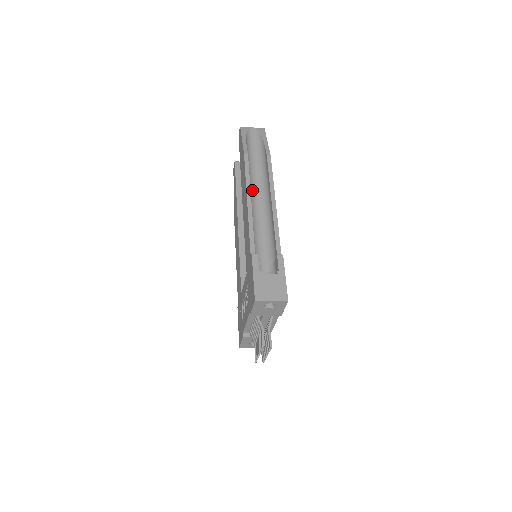
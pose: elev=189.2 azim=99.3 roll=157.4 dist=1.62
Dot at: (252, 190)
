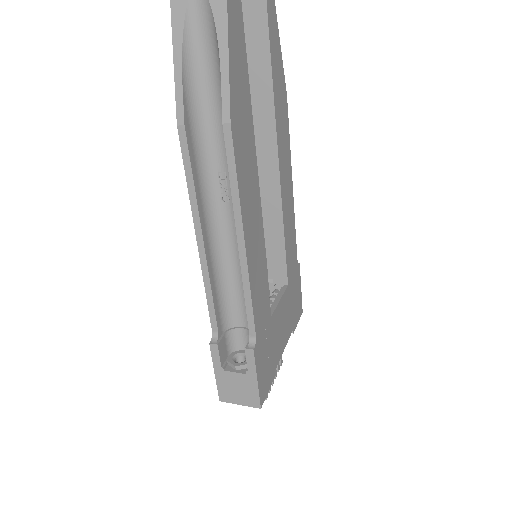
Dot at: (213, 192)
